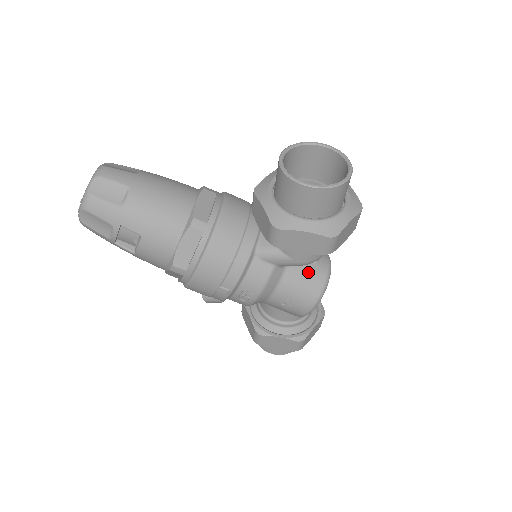
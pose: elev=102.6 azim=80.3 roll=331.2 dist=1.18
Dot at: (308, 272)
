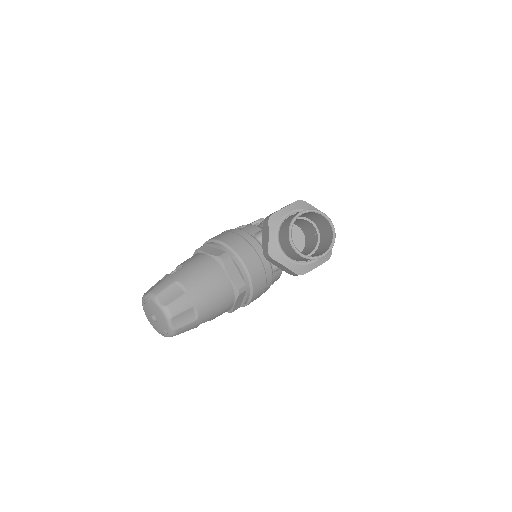
Dot at: occluded
